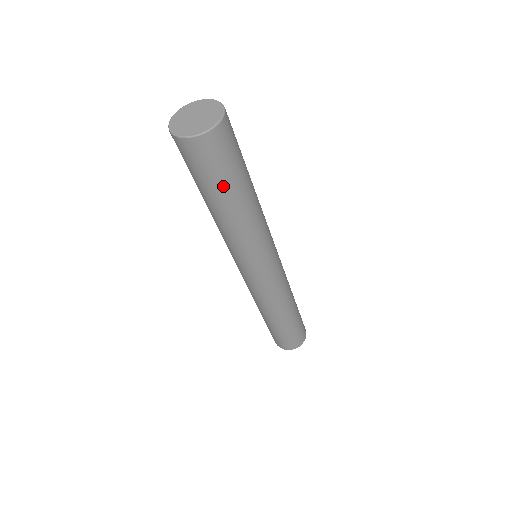
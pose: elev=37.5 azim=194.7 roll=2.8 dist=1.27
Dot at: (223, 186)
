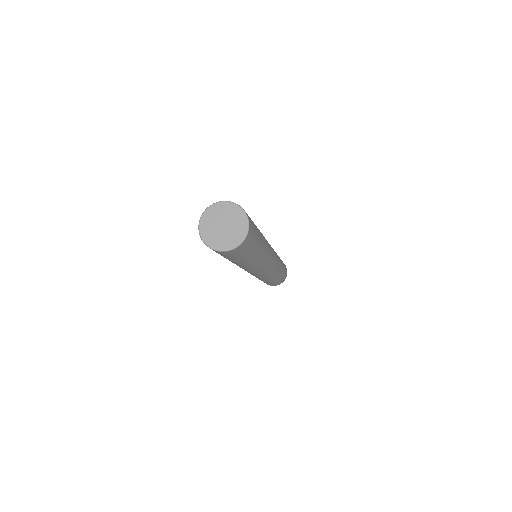
Dot at: (252, 252)
